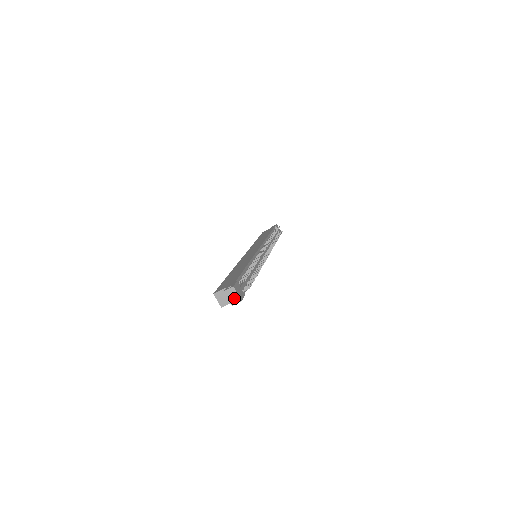
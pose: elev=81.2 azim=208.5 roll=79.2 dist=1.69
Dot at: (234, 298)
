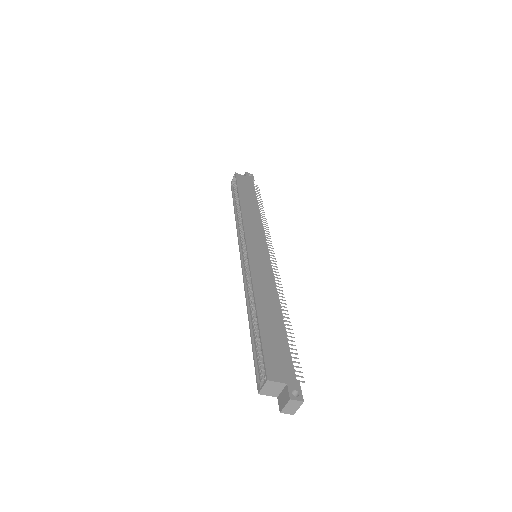
Dot at: (291, 409)
